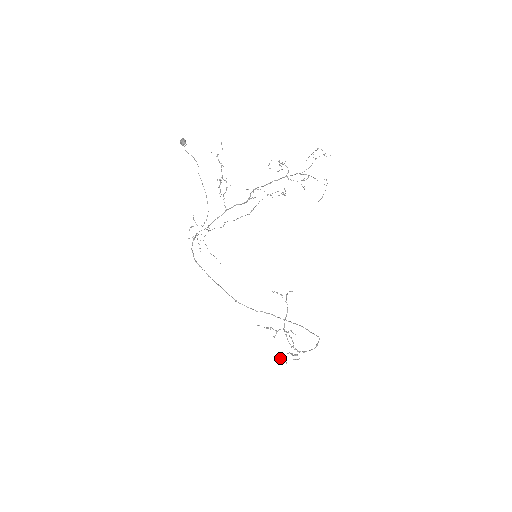
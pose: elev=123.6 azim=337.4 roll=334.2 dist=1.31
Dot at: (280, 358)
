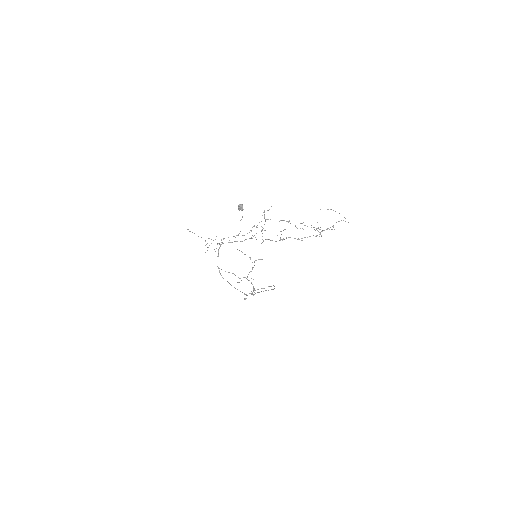
Dot at: (245, 299)
